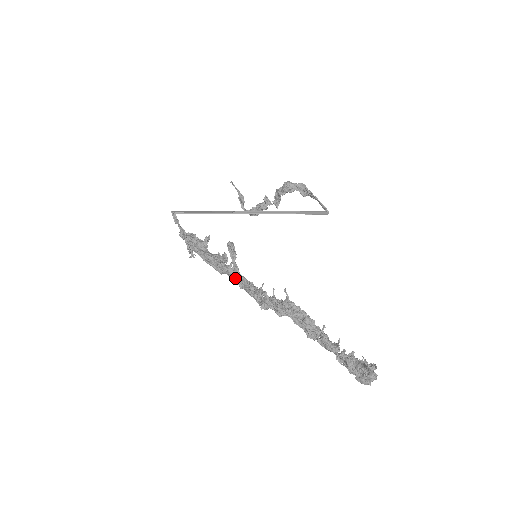
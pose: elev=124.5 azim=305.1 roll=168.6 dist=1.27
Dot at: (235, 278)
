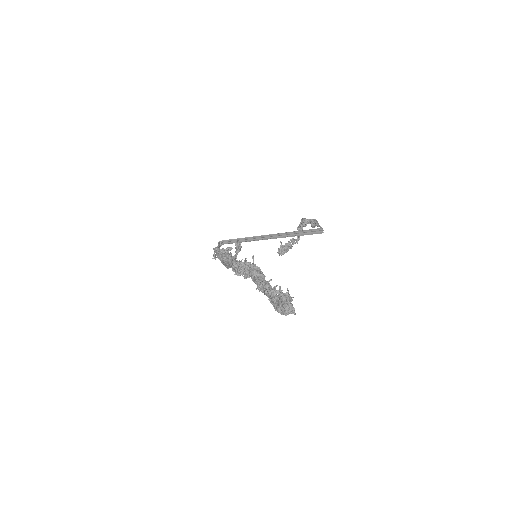
Dot at: (231, 264)
